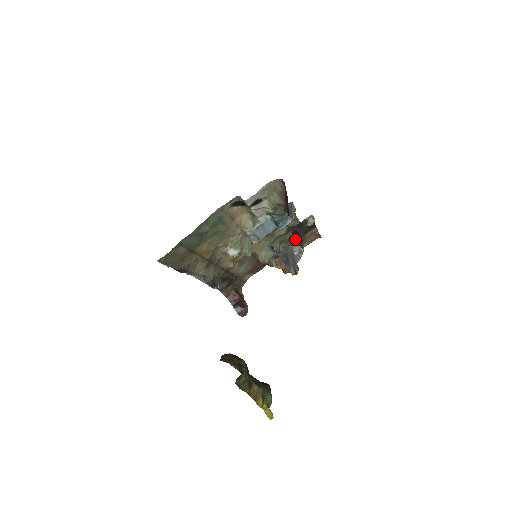
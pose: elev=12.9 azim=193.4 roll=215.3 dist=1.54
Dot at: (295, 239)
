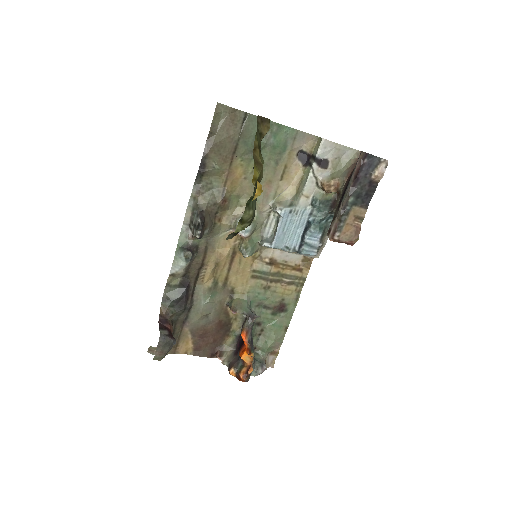
Dot at: (340, 206)
